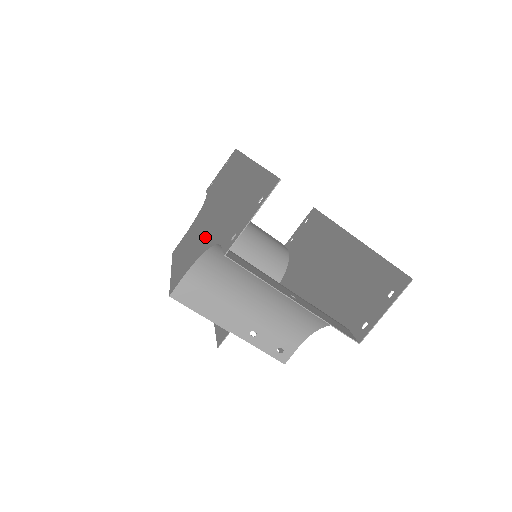
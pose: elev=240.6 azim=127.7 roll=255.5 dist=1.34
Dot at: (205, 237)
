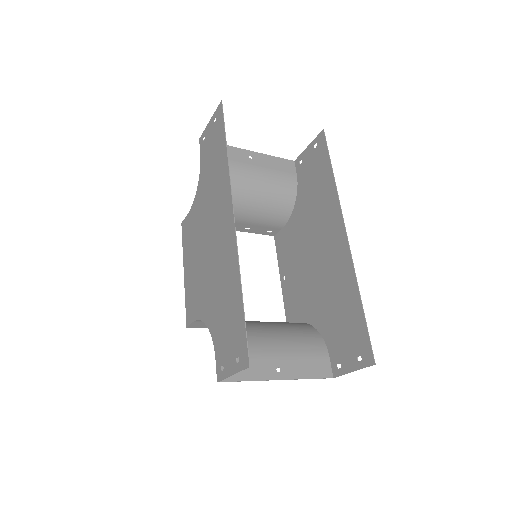
Dot at: (204, 290)
